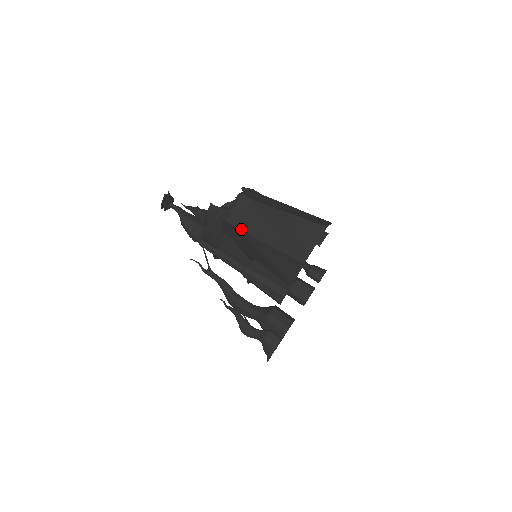
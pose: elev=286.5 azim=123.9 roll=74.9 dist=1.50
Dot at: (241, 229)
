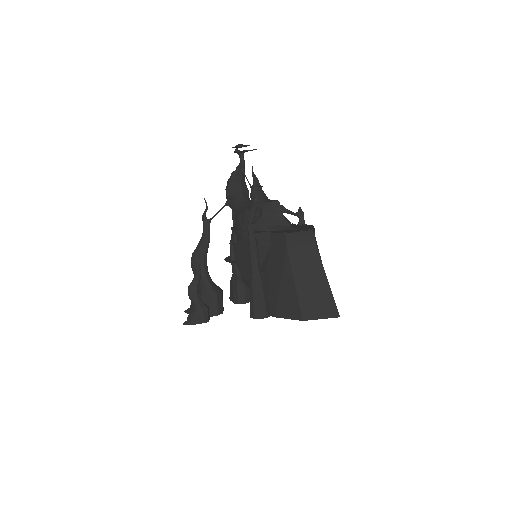
Dot at: (289, 254)
